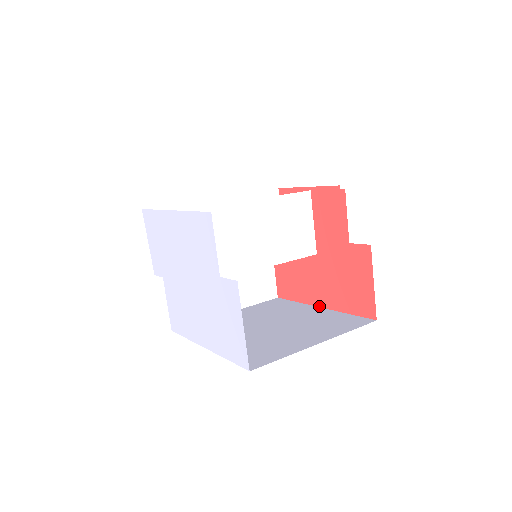
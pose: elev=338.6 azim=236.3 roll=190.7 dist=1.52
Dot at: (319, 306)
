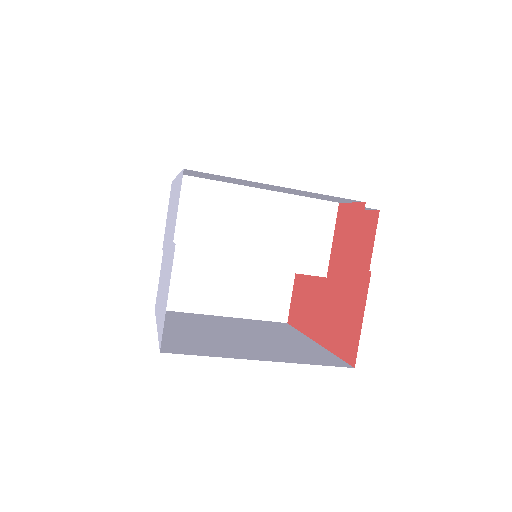
Dot at: (314, 339)
